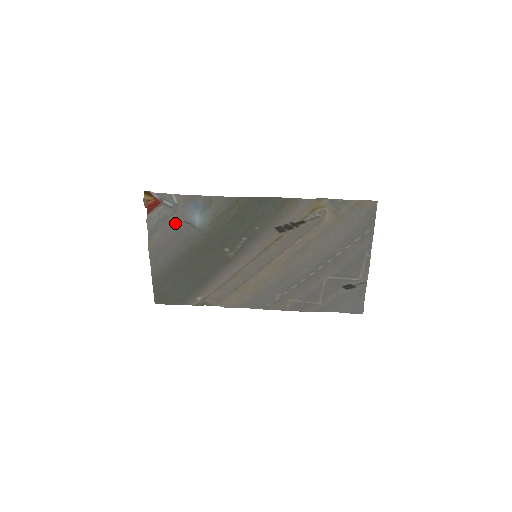
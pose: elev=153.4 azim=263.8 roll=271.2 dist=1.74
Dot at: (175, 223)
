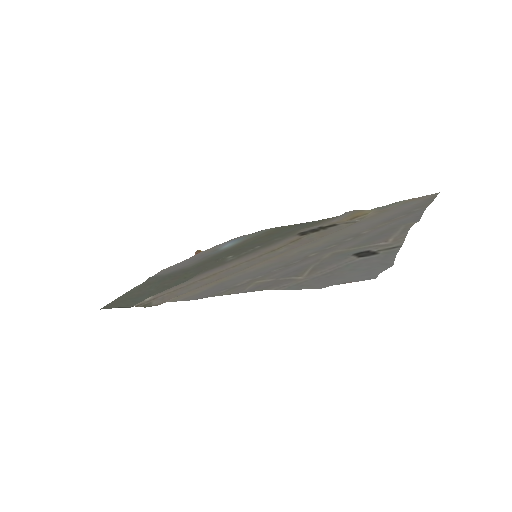
Dot at: (205, 252)
